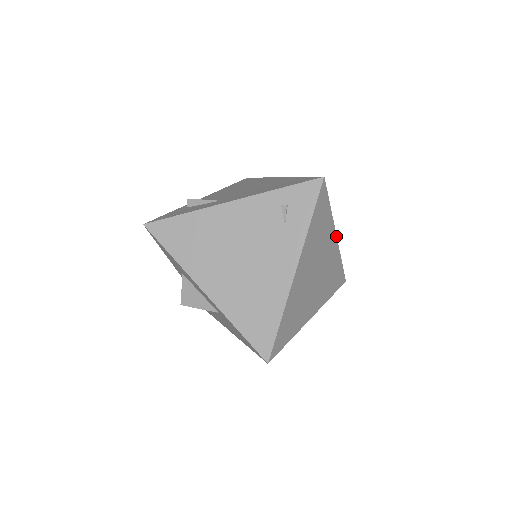
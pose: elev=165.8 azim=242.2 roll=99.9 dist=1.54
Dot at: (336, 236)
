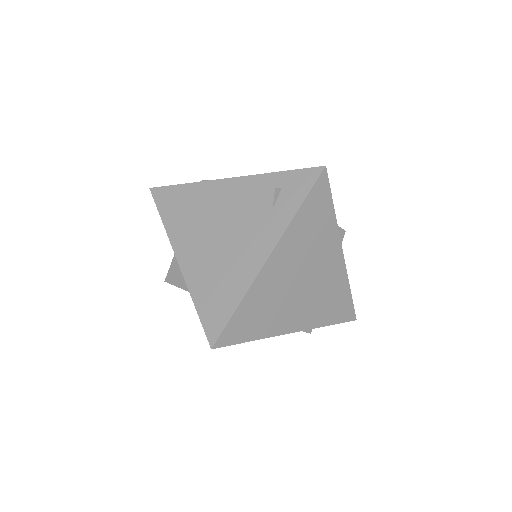
Dot at: (342, 251)
